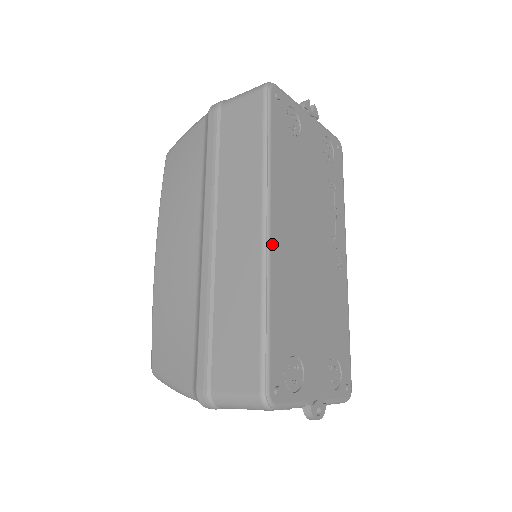
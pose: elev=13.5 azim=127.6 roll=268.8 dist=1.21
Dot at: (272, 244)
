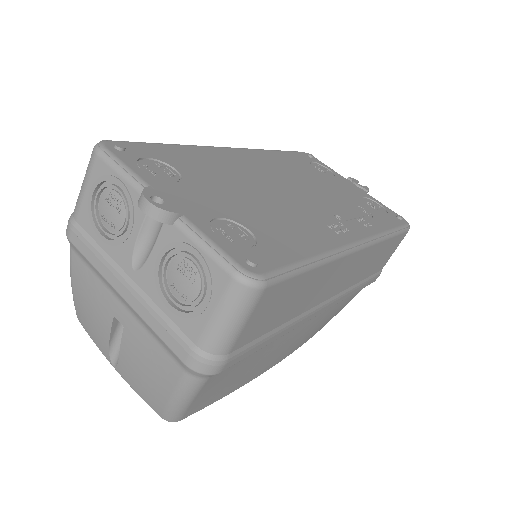
Dot at: (226, 149)
